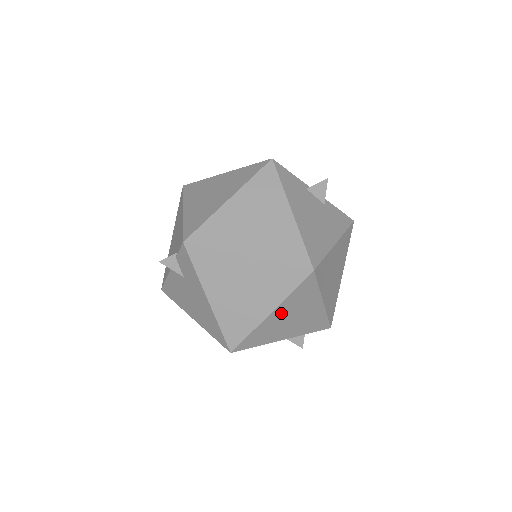
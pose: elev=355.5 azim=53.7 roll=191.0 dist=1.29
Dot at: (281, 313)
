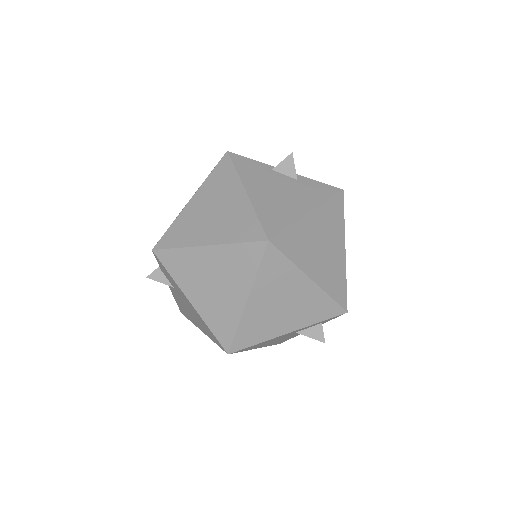
Dot at: (261, 299)
